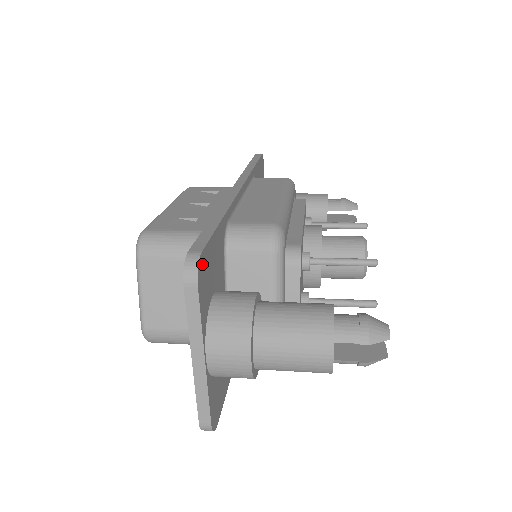
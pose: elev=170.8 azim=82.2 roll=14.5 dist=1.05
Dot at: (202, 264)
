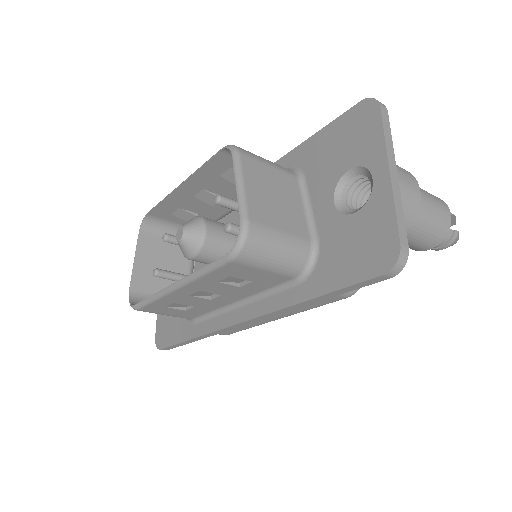
Dot at: occluded
